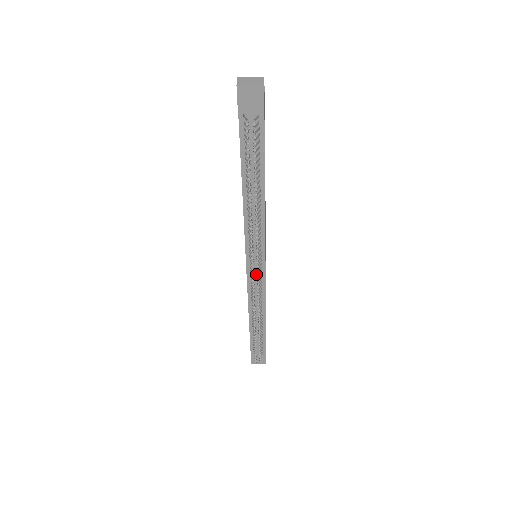
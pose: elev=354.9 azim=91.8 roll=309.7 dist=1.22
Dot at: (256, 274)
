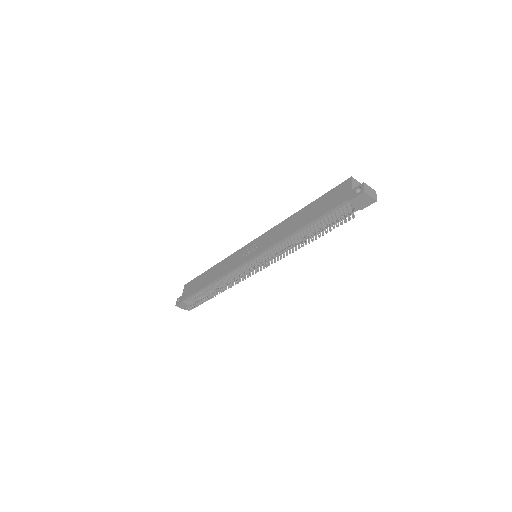
Dot at: (249, 268)
